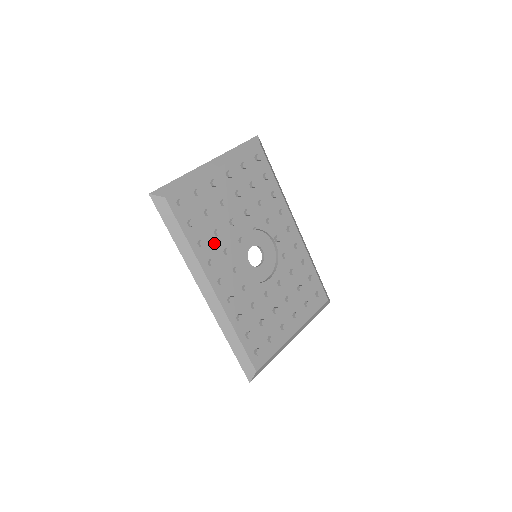
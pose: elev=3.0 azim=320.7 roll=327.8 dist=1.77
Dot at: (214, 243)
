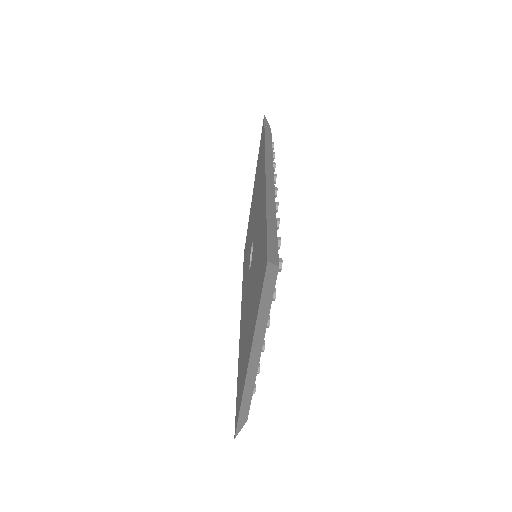
Dot at: occluded
